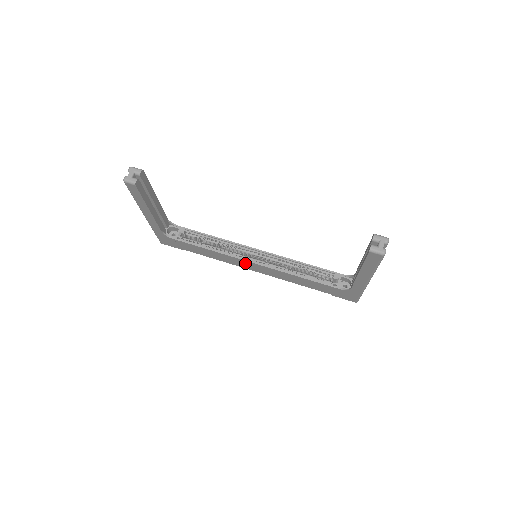
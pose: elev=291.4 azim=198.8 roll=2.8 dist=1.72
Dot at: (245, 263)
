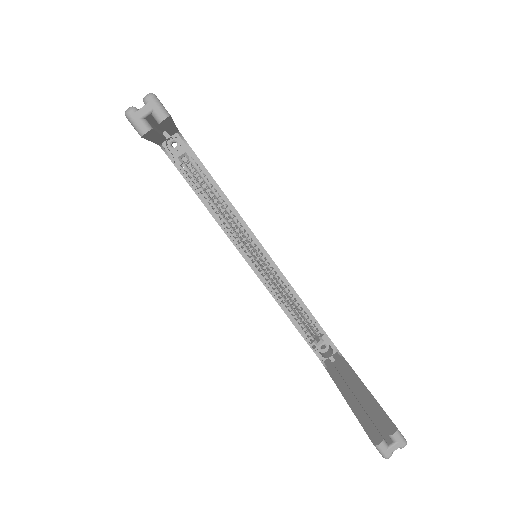
Dot at: occluded
